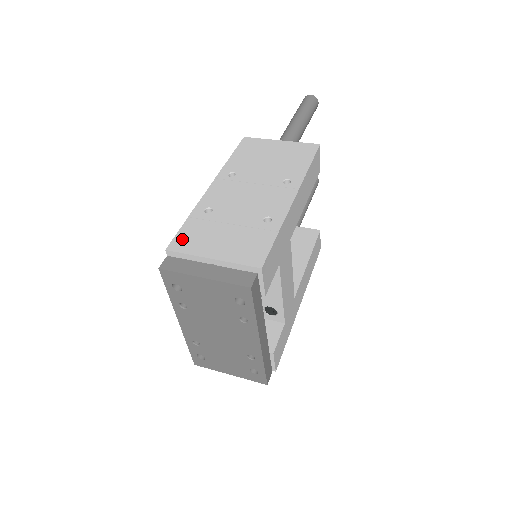
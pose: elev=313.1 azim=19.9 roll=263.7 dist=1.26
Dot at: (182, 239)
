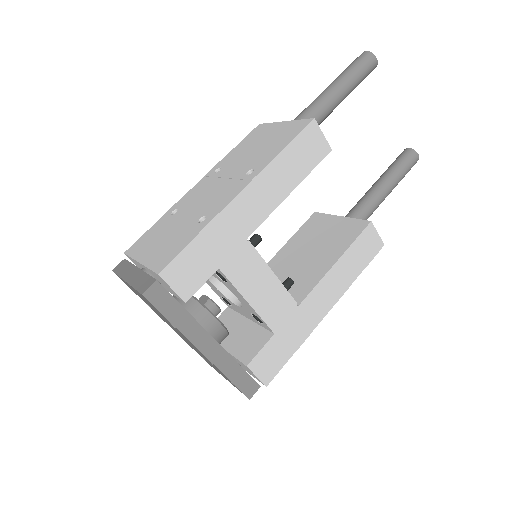
Dot at: (139, 242)
